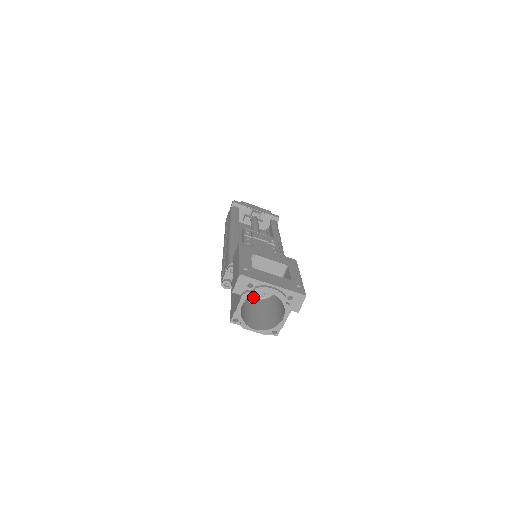
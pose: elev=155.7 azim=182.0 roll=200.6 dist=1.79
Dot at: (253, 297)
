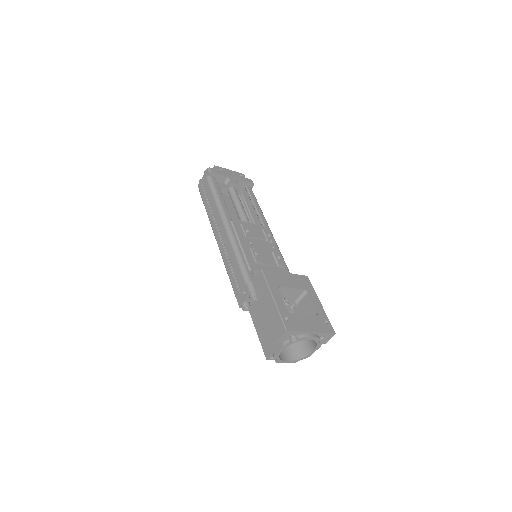
Dot at: occluded
